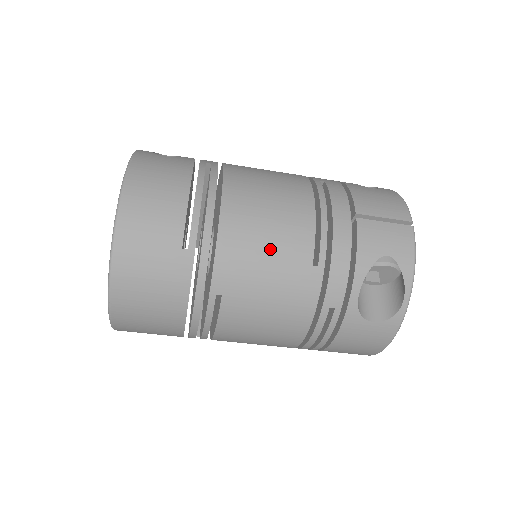
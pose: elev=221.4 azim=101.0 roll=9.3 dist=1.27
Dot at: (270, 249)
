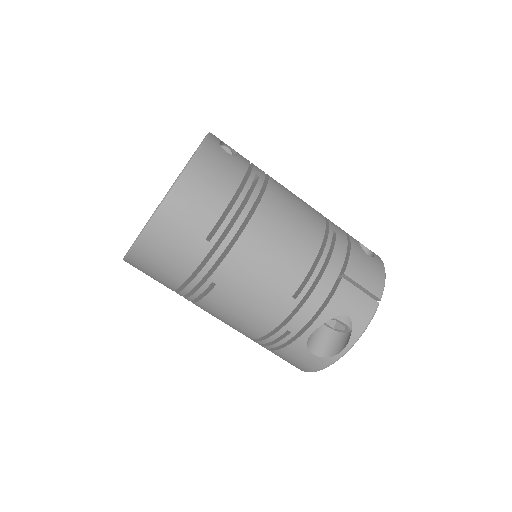
Dot at: (268, 271)
